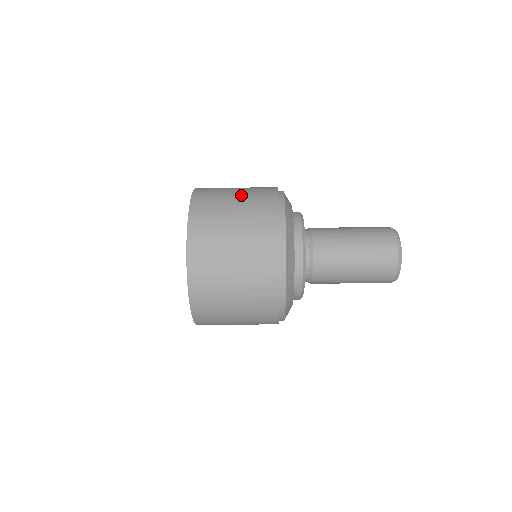
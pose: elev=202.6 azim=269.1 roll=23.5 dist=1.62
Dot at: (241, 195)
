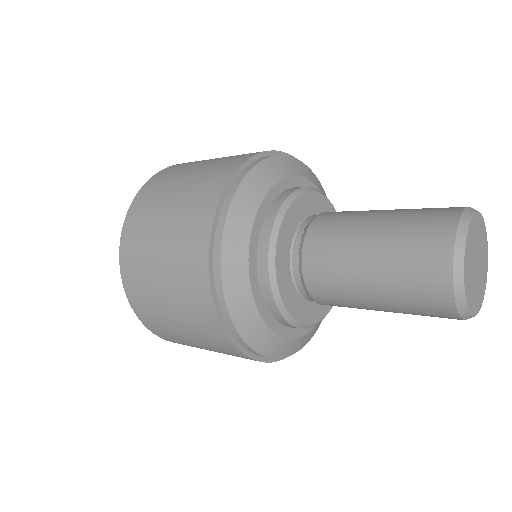
Dot at: (191, 178)
